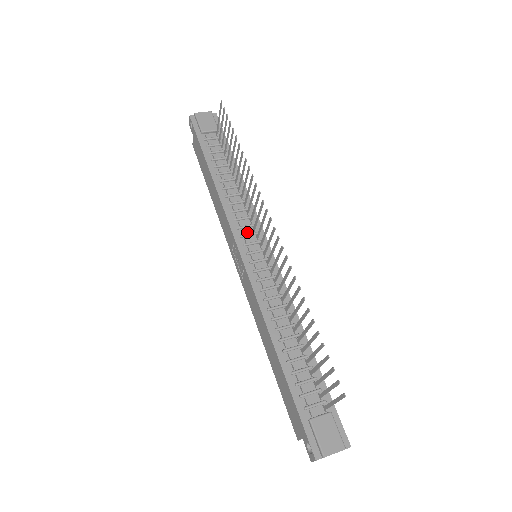
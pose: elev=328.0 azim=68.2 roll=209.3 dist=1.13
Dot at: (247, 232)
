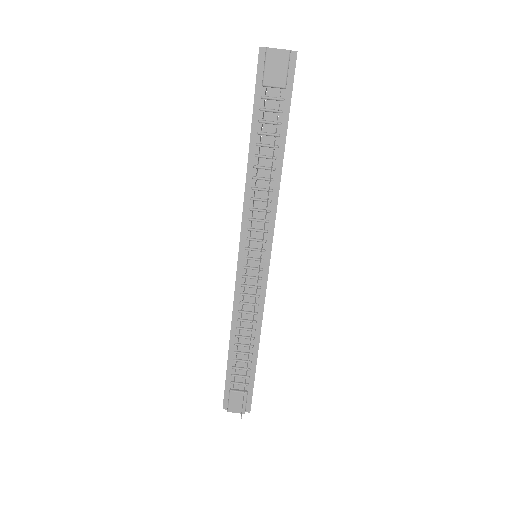
Dot at: (255, 236)
